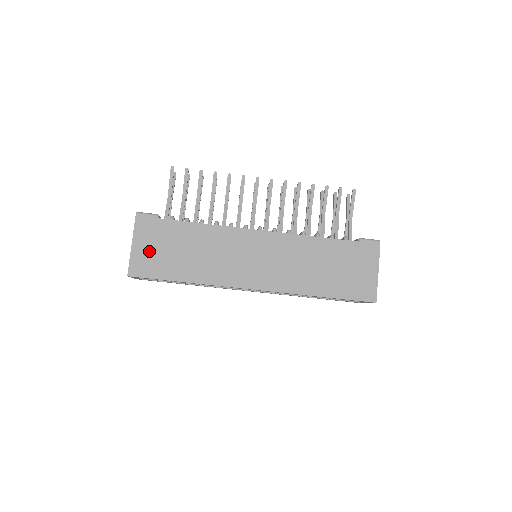
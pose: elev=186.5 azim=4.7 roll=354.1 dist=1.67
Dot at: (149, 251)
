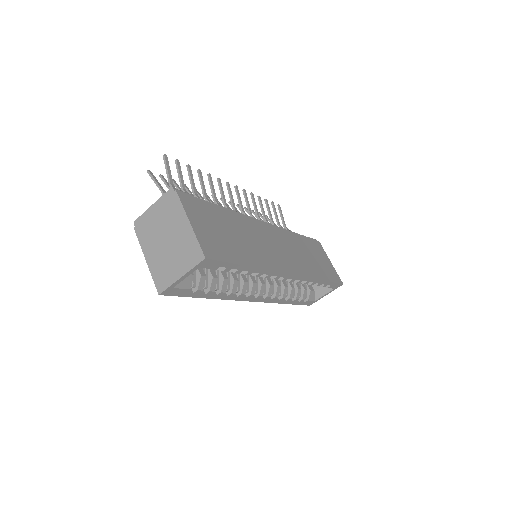
Dot at: (208, 231)
